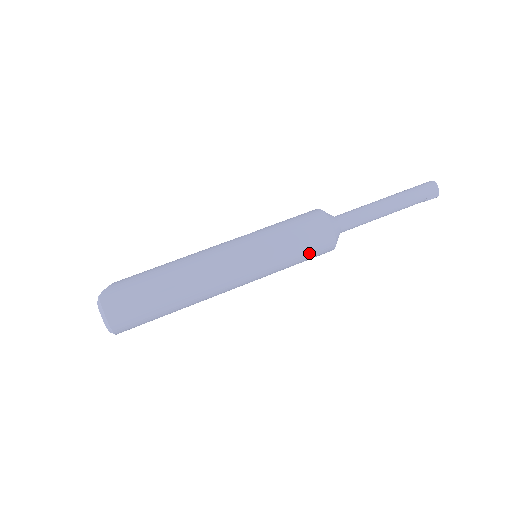
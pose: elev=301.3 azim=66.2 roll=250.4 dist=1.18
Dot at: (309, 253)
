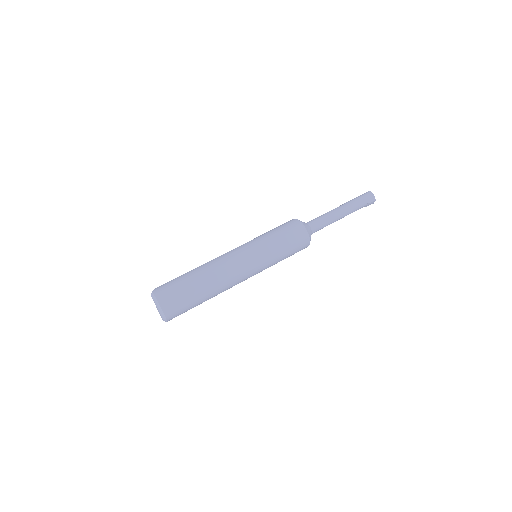
Dot at: (292, 245)
